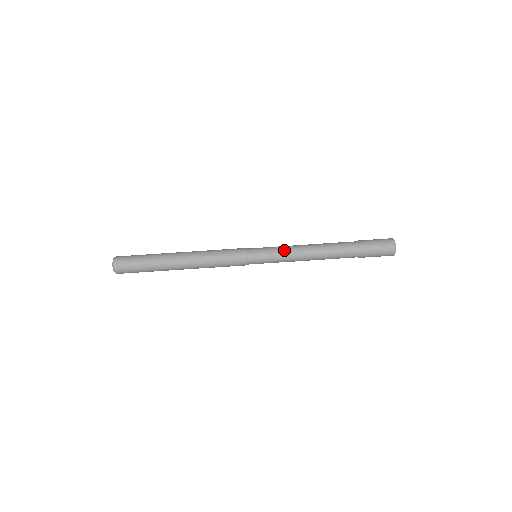
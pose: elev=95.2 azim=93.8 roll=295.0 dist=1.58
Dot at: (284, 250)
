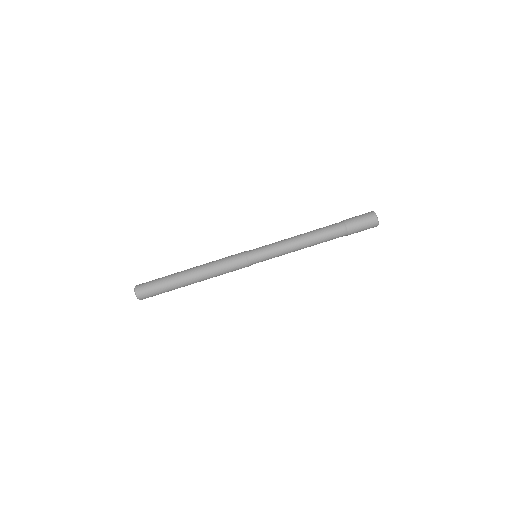
Dot at: (279, 244)
